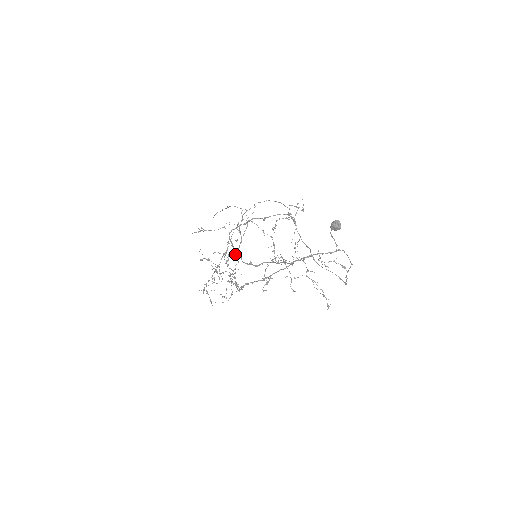
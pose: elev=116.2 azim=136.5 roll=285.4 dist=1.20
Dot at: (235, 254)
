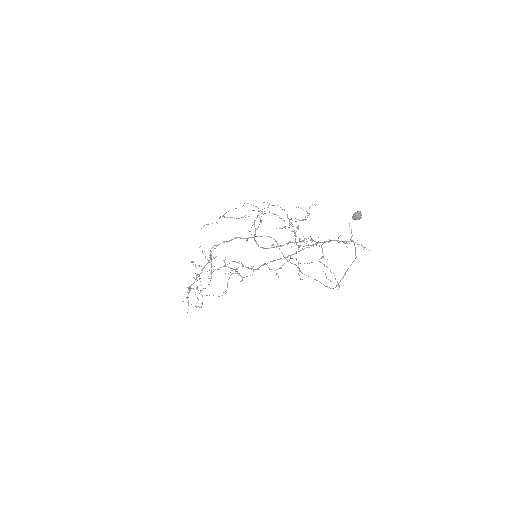
Dot at: (211, 270)
